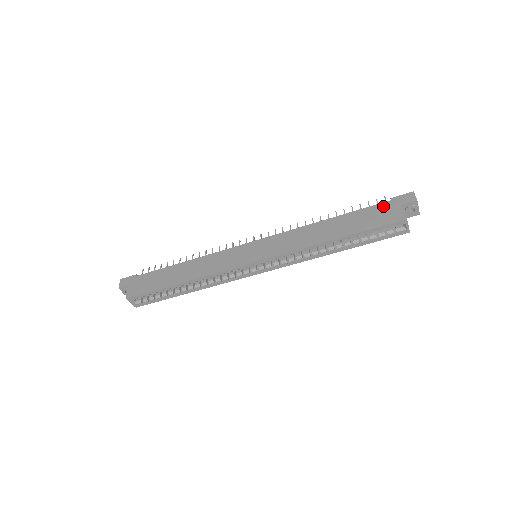
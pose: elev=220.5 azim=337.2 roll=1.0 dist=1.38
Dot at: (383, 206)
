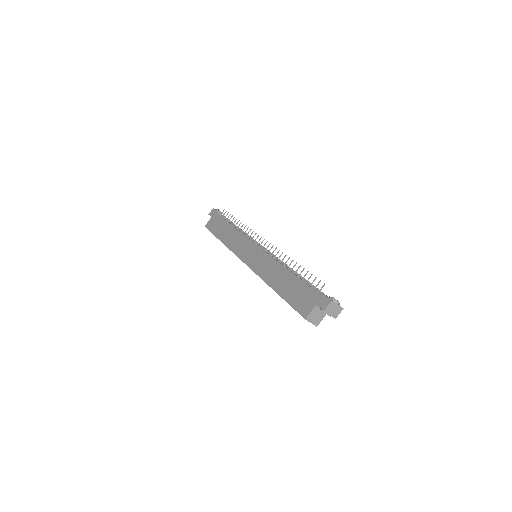
Dot at: (310, 293)
